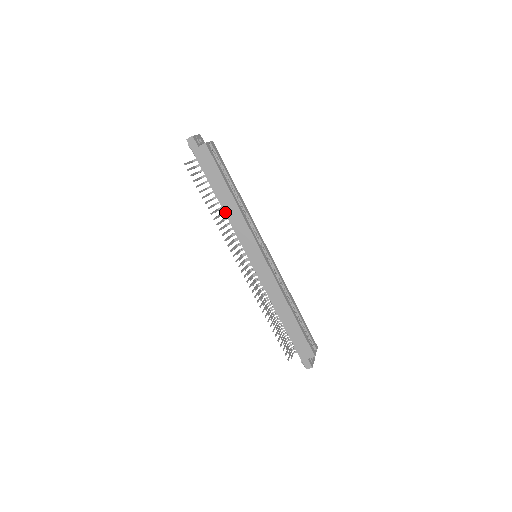
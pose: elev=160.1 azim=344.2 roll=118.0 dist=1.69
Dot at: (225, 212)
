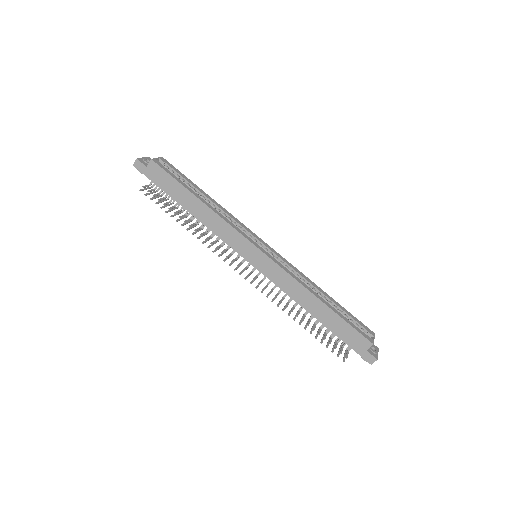
Dot at: (201, 222)
